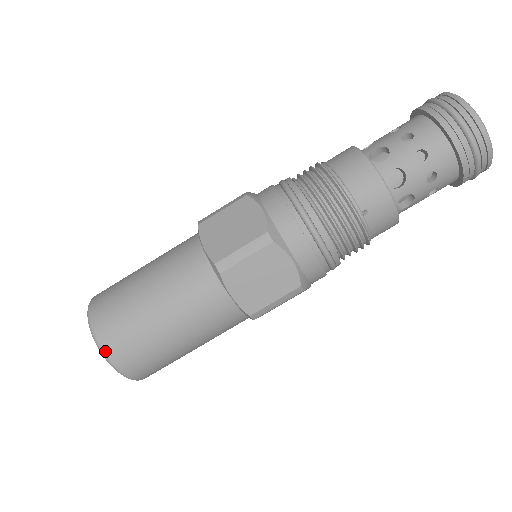
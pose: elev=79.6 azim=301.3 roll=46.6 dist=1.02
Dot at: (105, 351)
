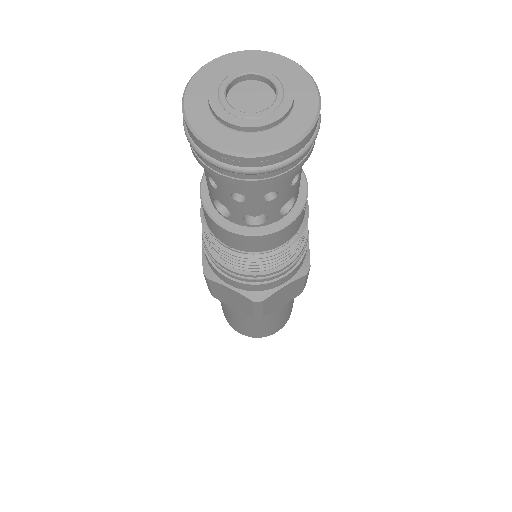
Dot at: (232, 327)
